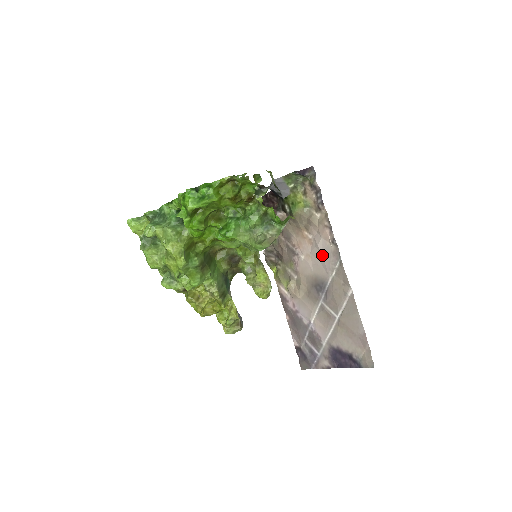
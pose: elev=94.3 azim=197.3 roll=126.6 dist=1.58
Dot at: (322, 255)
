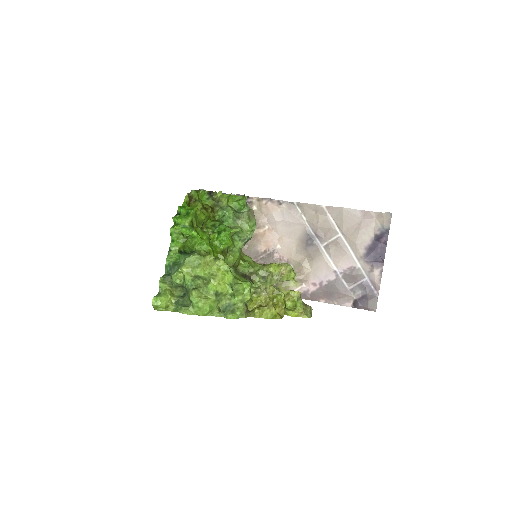
Dot at: (285, 221)
